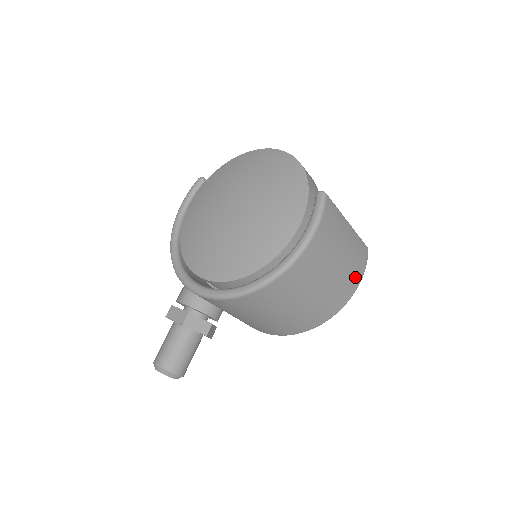
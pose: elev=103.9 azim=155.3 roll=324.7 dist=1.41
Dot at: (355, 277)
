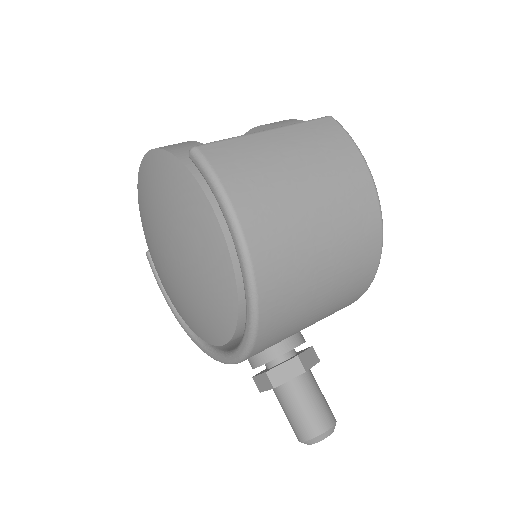
Dot at: (347, 161)
